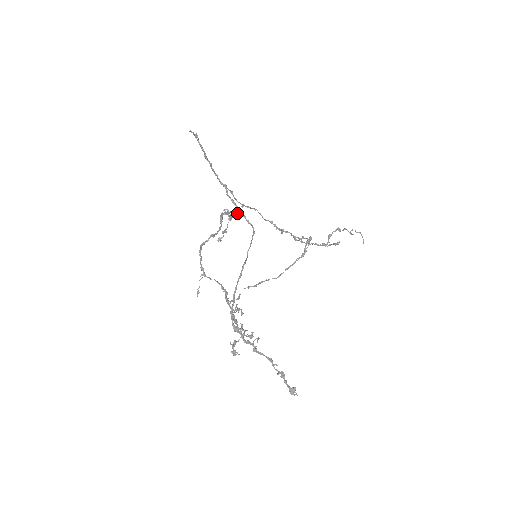
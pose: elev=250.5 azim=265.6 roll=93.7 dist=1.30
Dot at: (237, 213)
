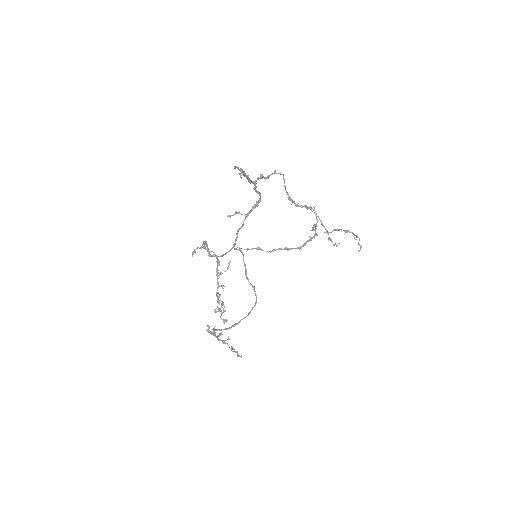
Dot at: occluded
